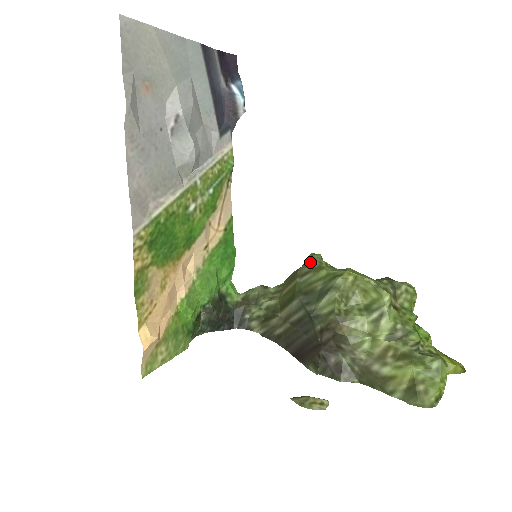
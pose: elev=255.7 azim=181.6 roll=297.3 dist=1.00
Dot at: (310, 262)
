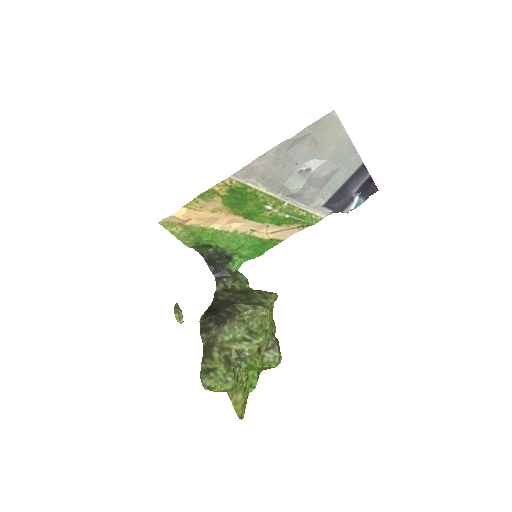
Dot at: (269, 293)
